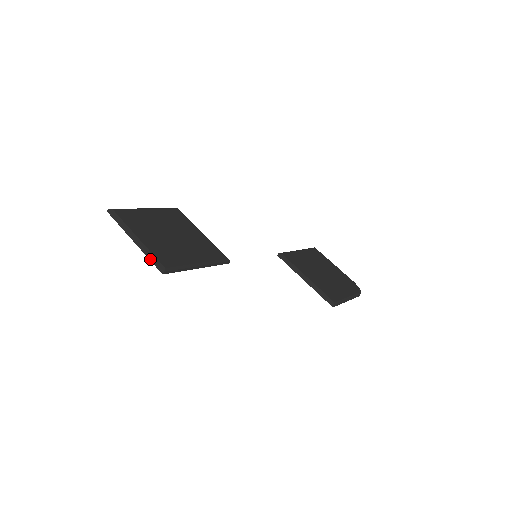
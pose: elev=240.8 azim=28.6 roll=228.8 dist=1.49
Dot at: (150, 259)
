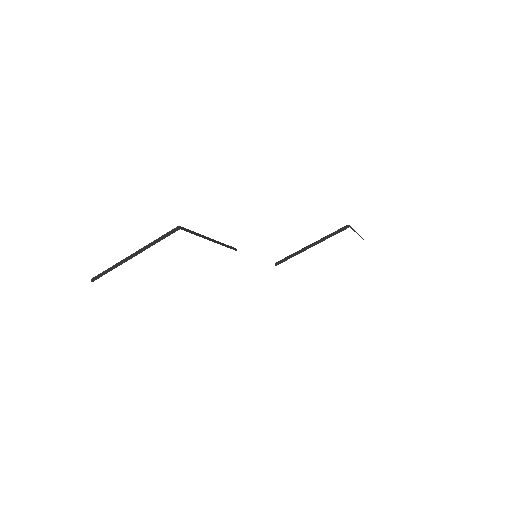
Dot at: (159, 240)
